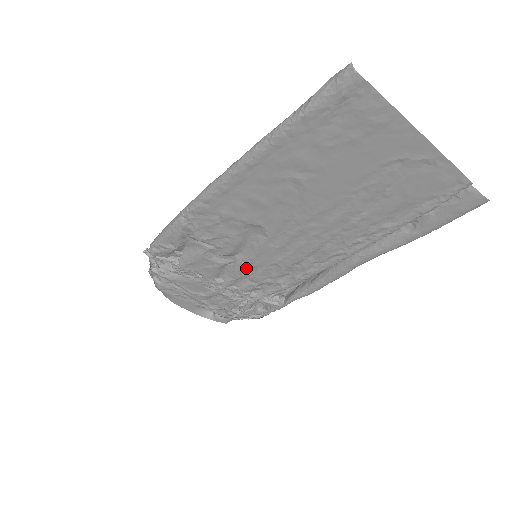
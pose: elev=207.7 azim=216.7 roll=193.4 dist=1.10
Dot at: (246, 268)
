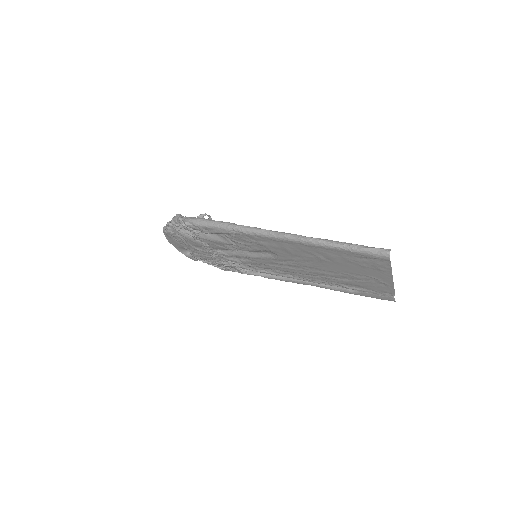
Dot at: (244, 257)
